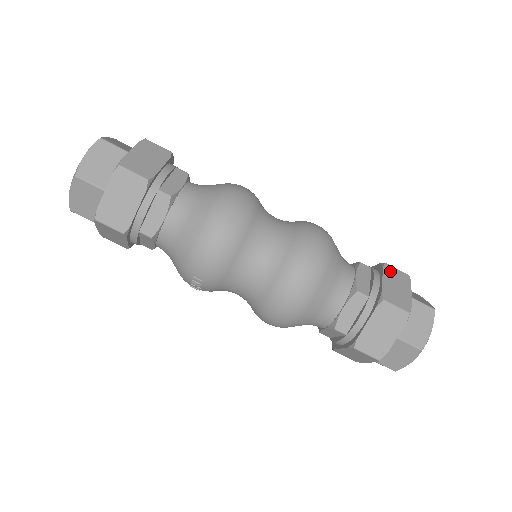
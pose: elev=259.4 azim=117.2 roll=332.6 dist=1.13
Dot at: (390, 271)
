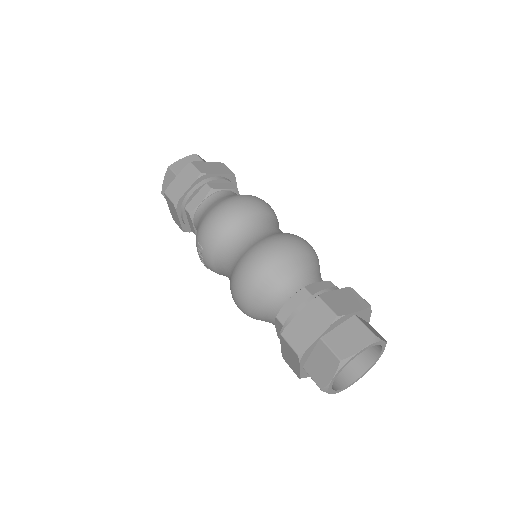
Dot at: (351, 292)
